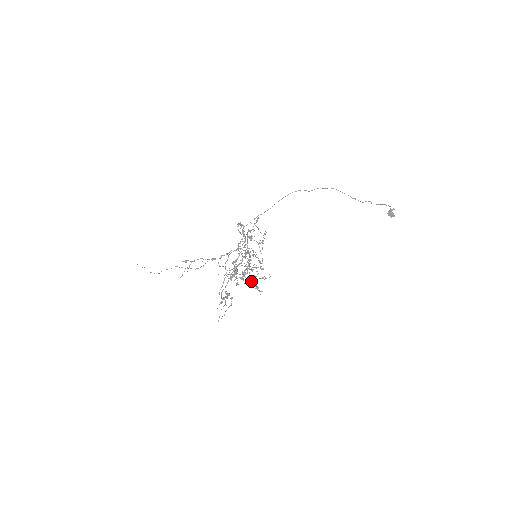
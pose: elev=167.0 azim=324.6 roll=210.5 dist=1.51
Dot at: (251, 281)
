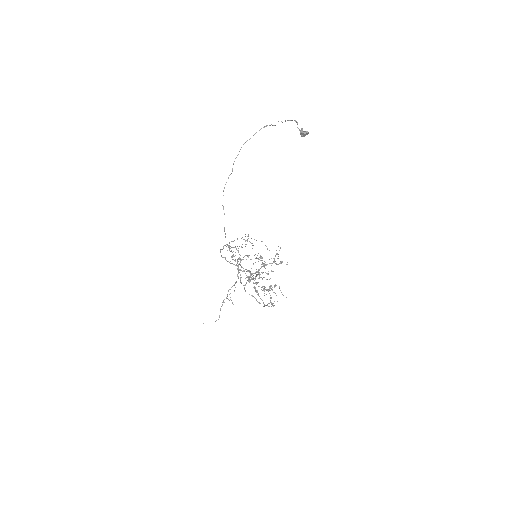
Dot at: occluded
